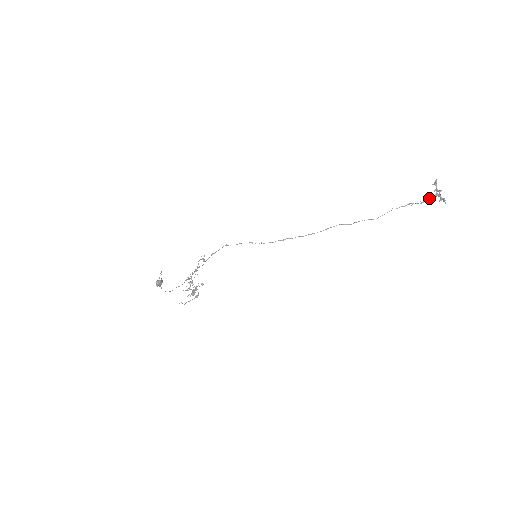
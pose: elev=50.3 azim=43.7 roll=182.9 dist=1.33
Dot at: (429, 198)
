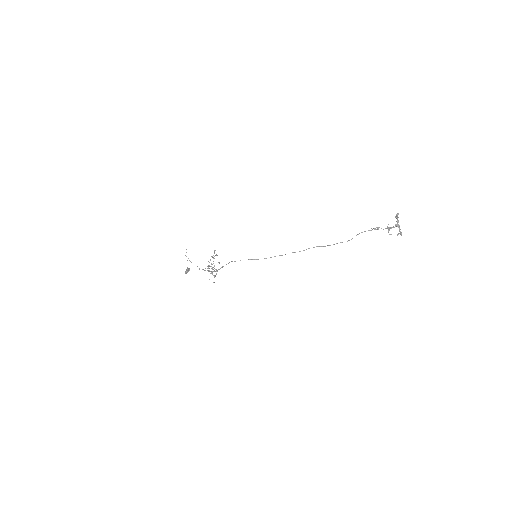
Dot at: occluded
